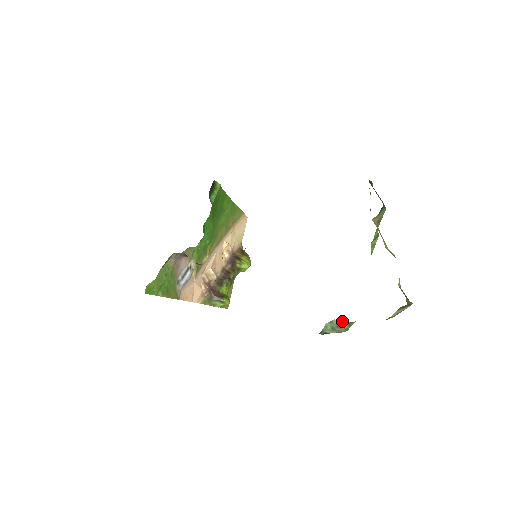
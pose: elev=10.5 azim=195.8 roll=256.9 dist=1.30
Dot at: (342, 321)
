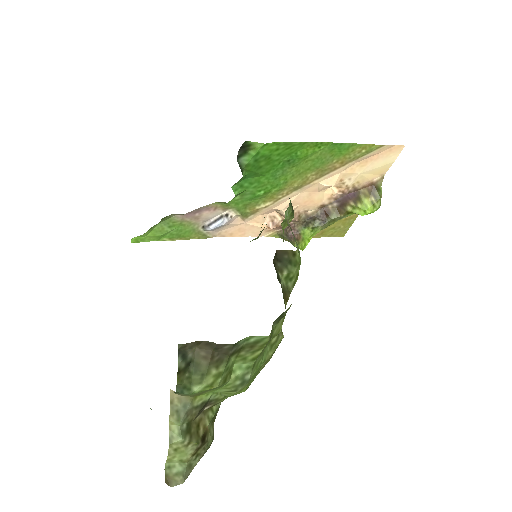
Dot at: occluded
